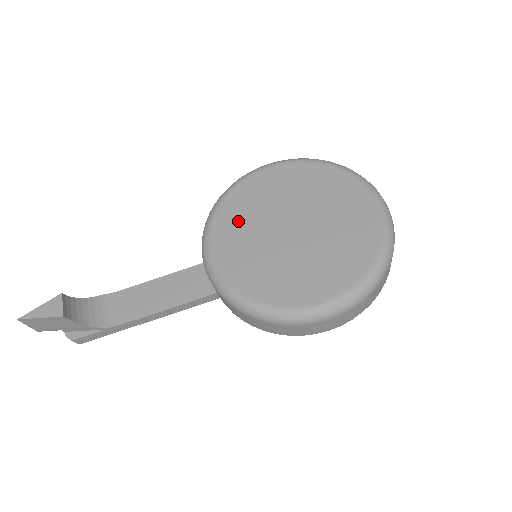
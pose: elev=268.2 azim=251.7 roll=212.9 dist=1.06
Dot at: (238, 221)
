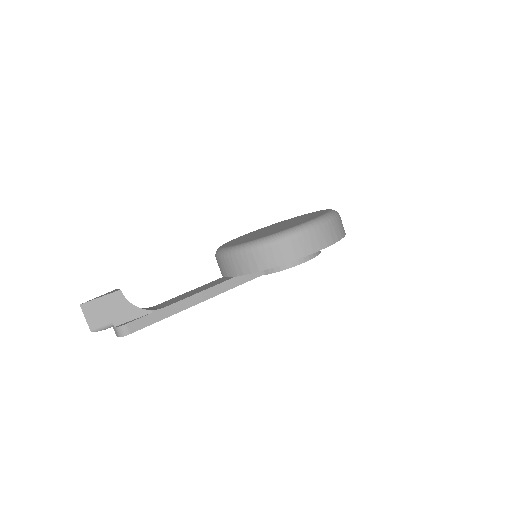
Dot at: (237, 240)
